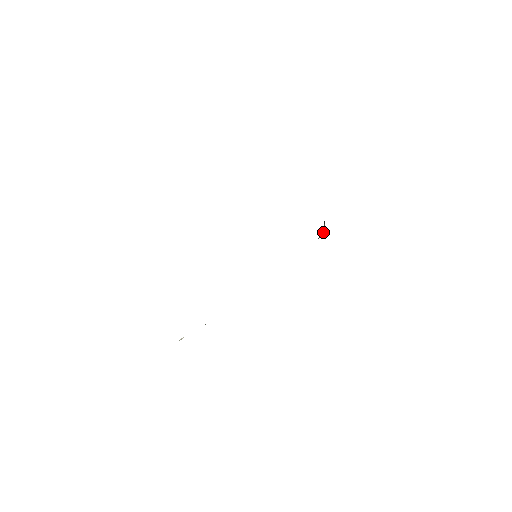
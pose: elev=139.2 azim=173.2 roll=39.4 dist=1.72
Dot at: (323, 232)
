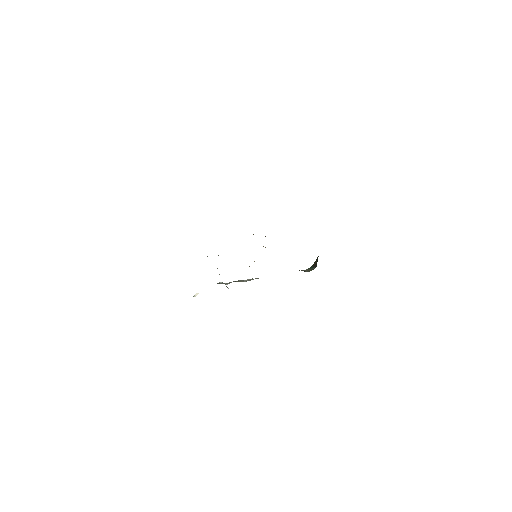
Dot at: (316, 263)
